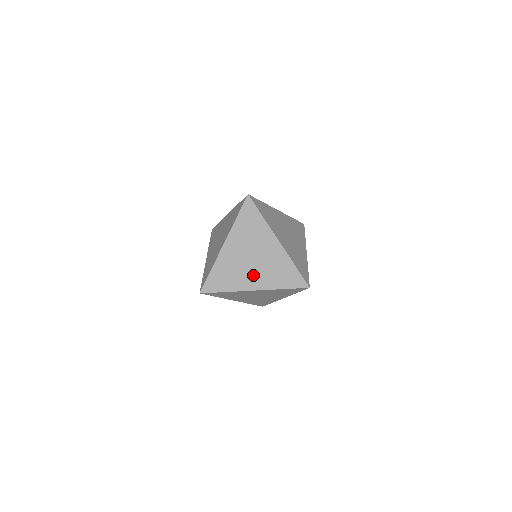
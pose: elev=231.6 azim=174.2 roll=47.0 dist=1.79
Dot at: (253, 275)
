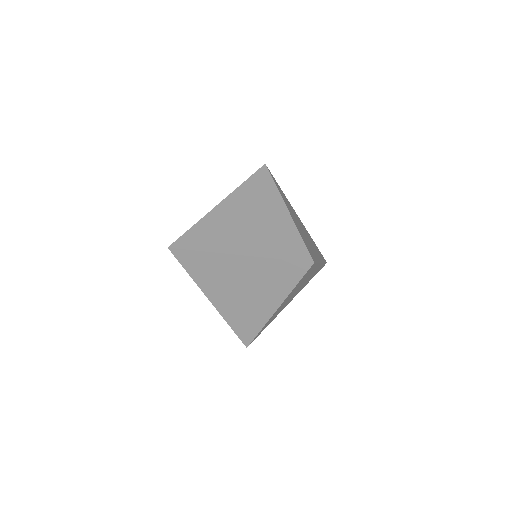
Dot at: (243, 238)
